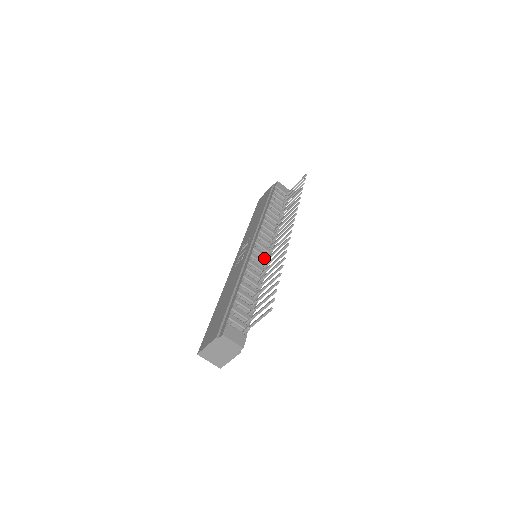
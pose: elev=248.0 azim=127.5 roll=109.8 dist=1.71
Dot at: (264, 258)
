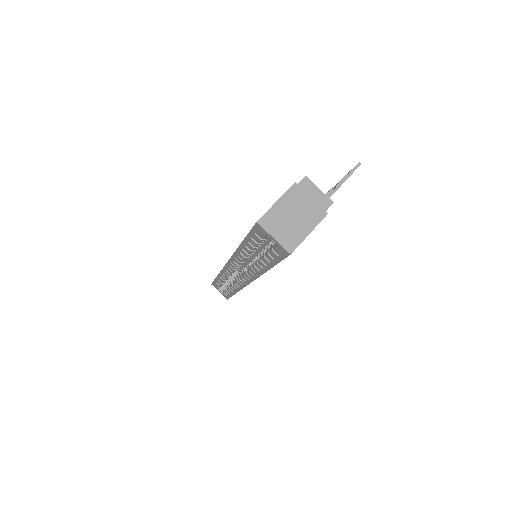
Dot at: occluded
